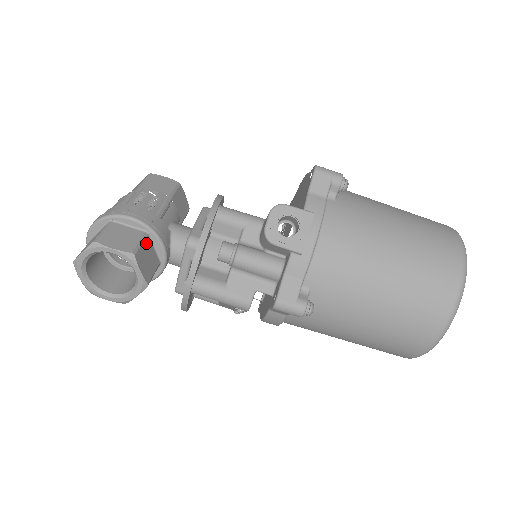
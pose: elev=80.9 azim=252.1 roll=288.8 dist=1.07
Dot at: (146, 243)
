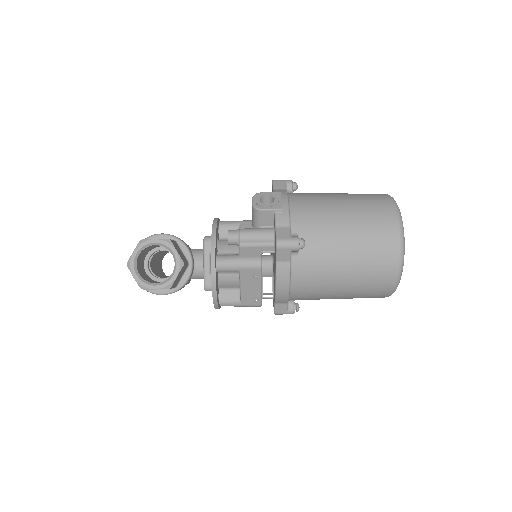
Dot at: (176, 244)
